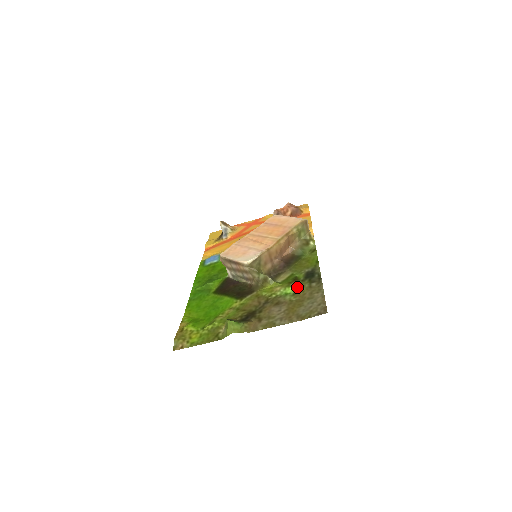
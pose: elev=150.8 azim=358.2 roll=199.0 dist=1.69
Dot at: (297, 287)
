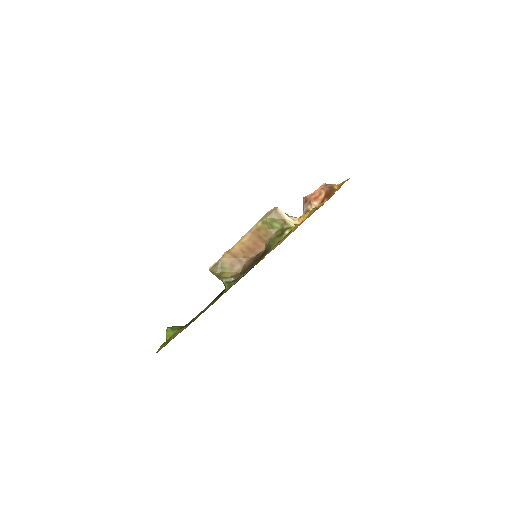
Dot at: (228, 288)
